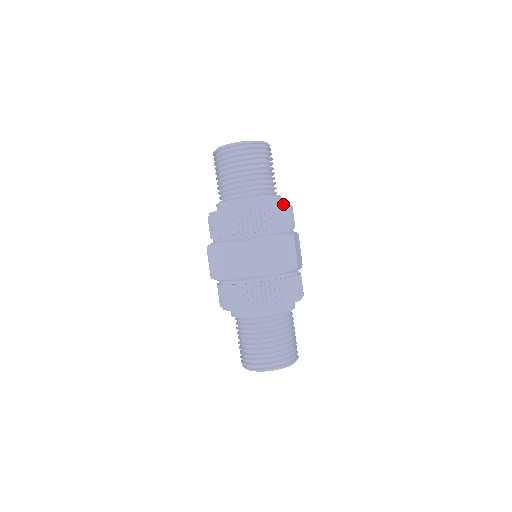
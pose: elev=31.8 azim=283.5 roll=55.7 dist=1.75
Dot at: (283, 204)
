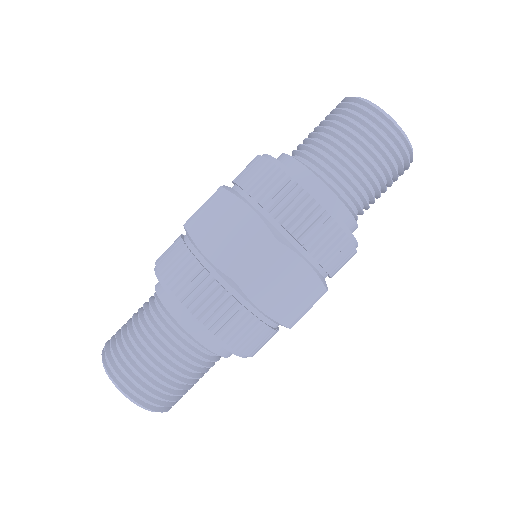
Dot at: (355, 244)
